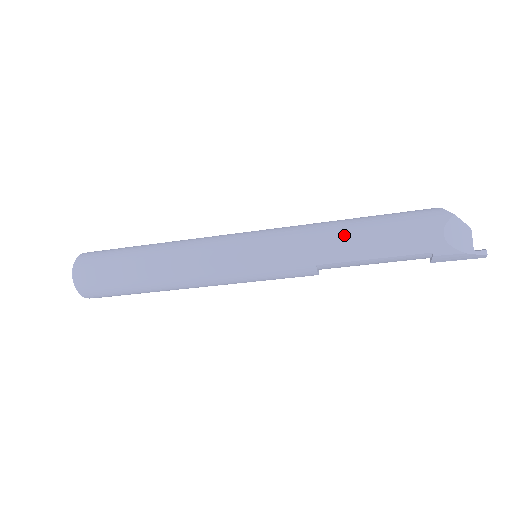
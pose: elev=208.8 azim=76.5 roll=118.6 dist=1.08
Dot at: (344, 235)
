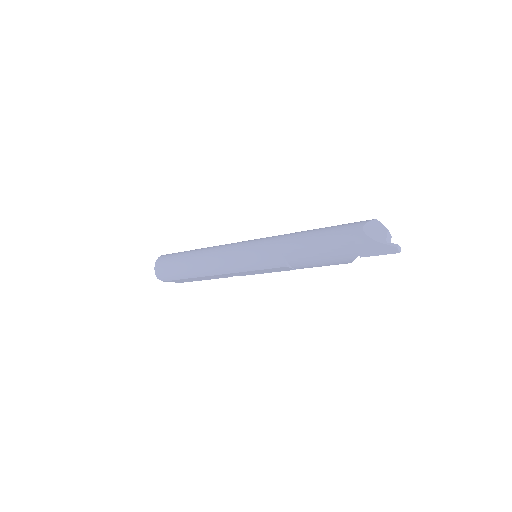
Dot at: (304, 232)
